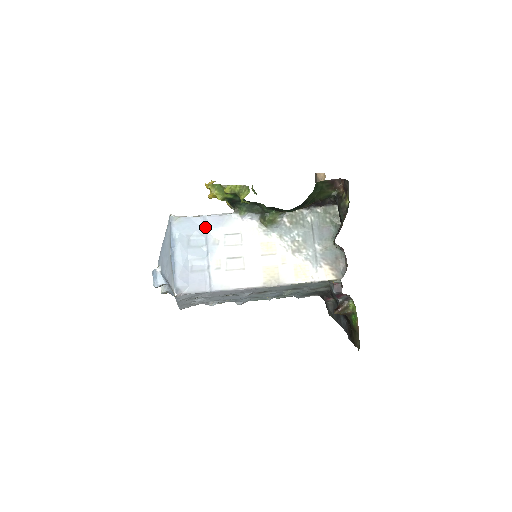
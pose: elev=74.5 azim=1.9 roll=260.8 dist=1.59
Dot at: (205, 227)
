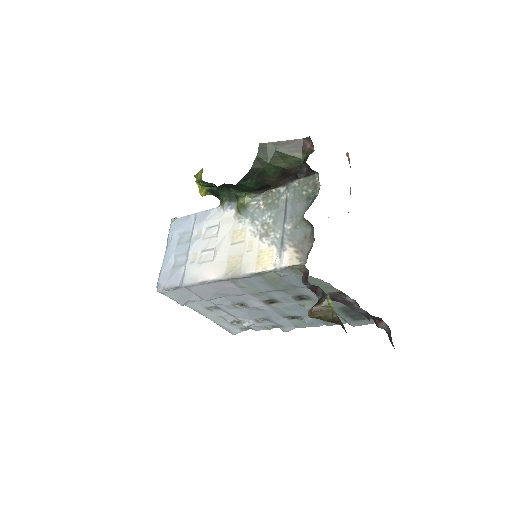
Dot at: (194, 224)
